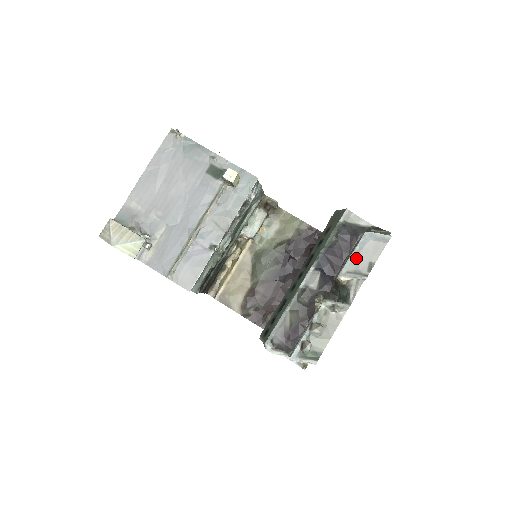
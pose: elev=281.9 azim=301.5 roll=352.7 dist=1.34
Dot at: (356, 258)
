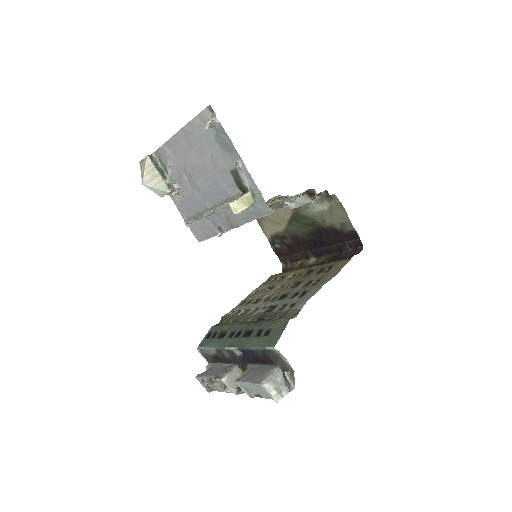
Dot at: (250, 386)
